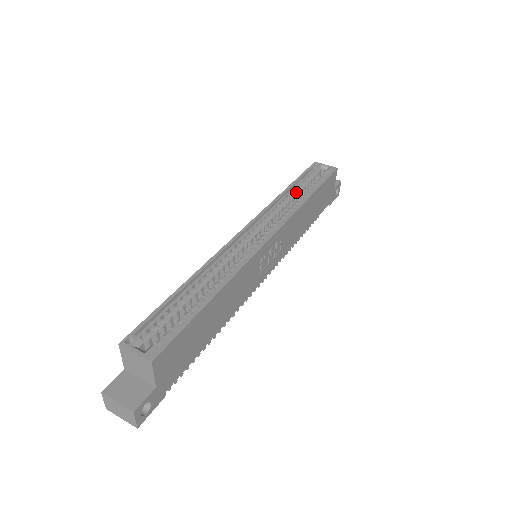
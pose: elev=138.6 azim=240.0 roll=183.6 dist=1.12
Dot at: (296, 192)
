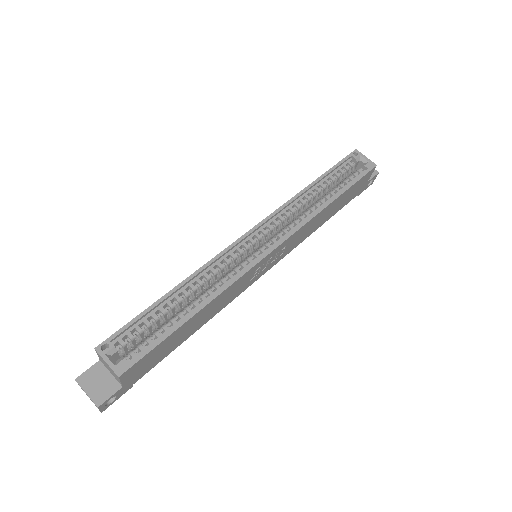
Dot at: (321, 188)
